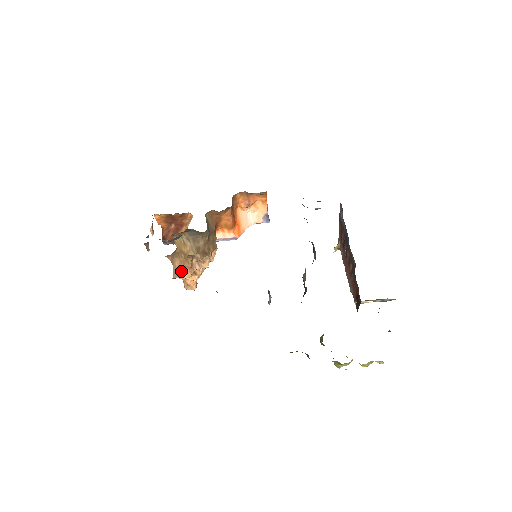
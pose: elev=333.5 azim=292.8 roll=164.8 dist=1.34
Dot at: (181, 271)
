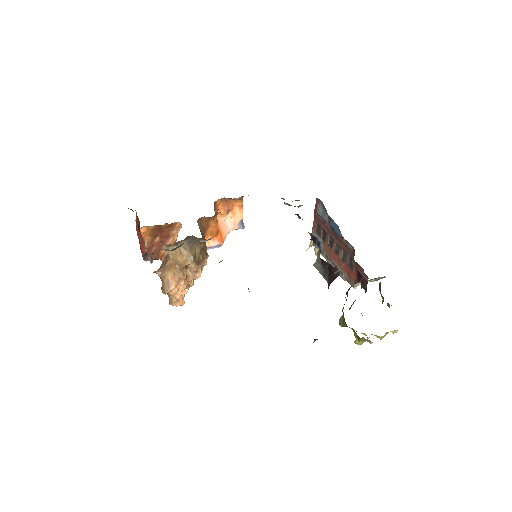
Dot at: (176, 284)
